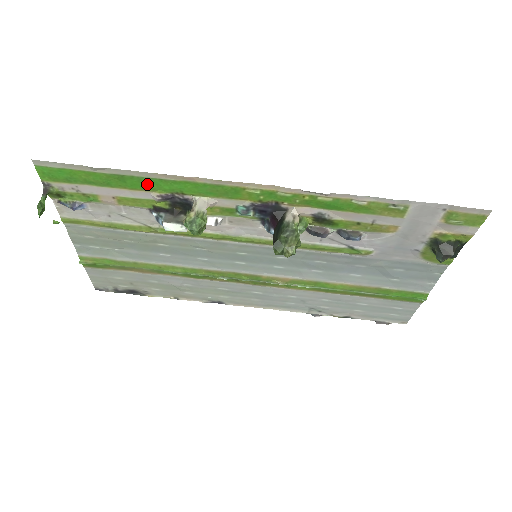
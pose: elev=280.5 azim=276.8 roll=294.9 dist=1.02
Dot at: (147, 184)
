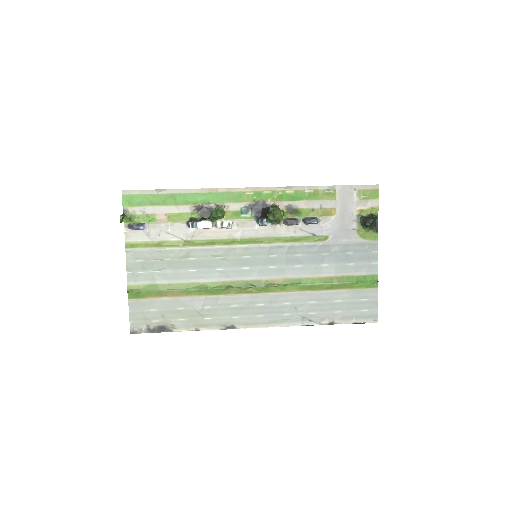
Dot at: (188, 199)
